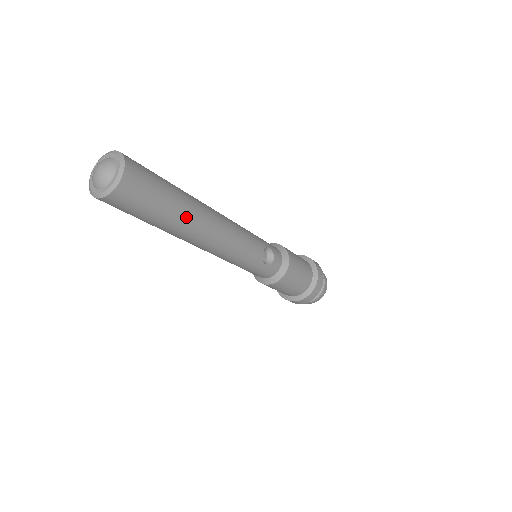
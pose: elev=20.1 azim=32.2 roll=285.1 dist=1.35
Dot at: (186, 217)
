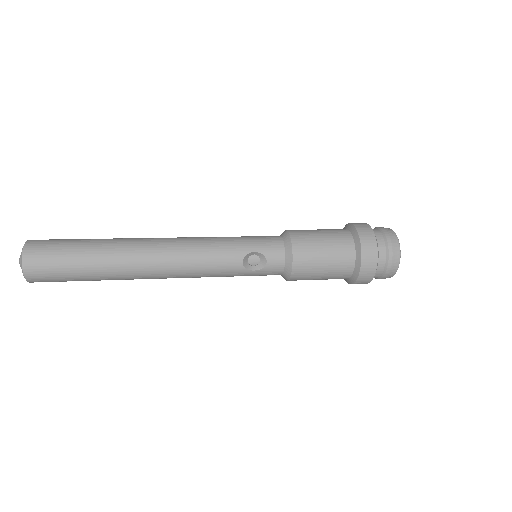
Dot at: (109, 271)
